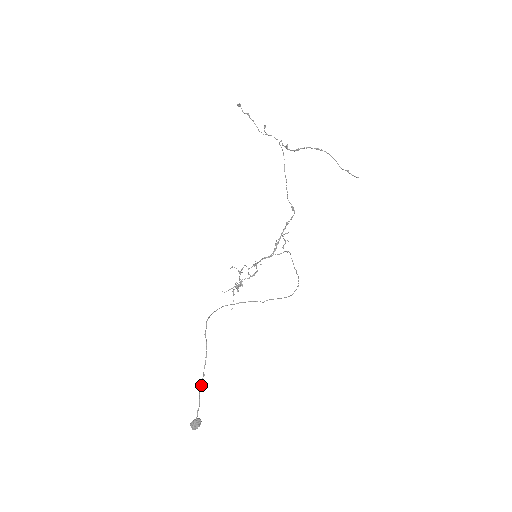
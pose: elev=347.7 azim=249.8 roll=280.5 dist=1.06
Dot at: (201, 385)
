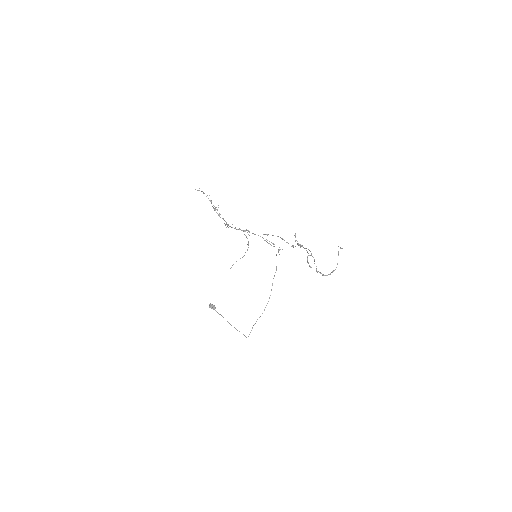
Dot at: (230, 324)
